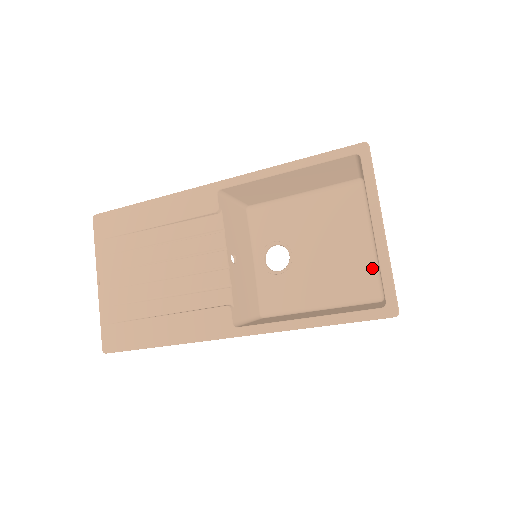
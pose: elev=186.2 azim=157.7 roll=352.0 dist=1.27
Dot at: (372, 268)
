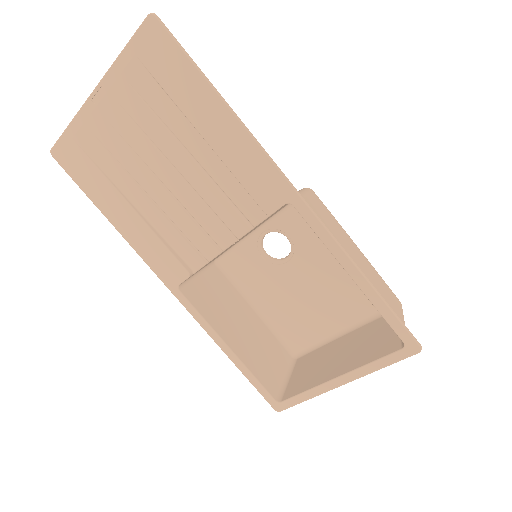
Dot at: (316, 339)
